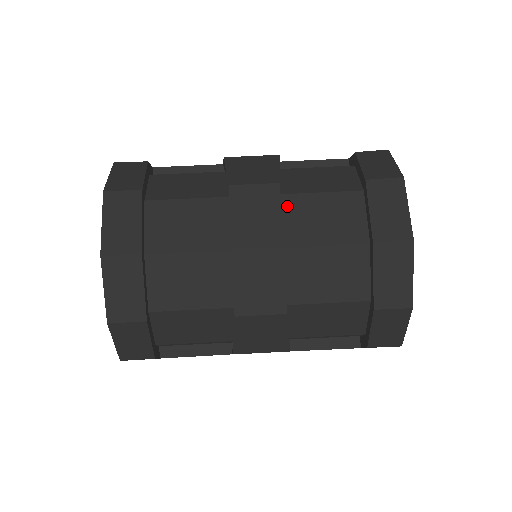
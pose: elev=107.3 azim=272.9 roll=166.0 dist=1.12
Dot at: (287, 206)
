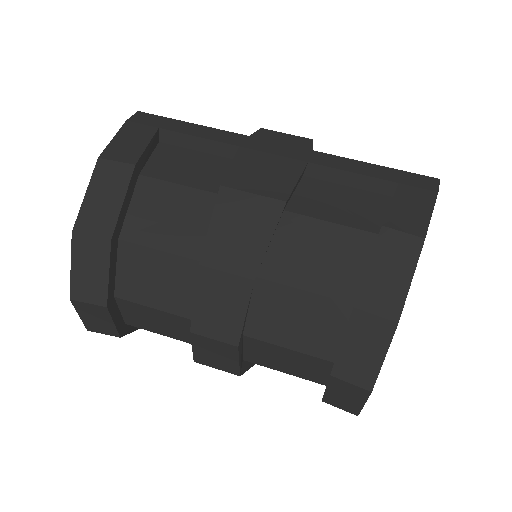
Dot at: (262, 294)
